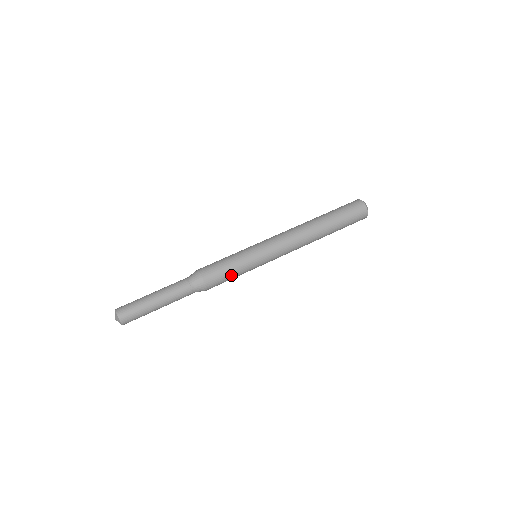
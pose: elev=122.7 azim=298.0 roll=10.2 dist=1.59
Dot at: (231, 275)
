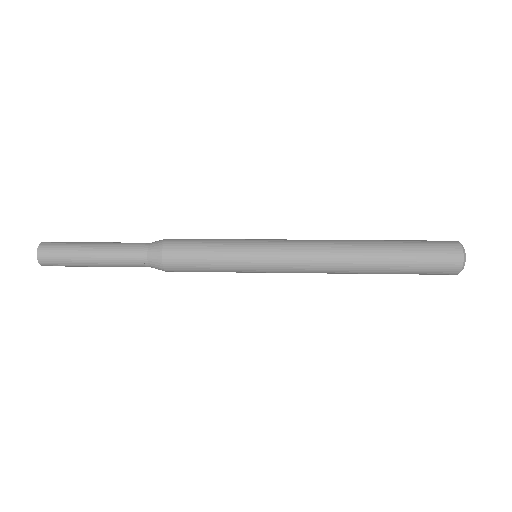
Dot at: (204, 264)
